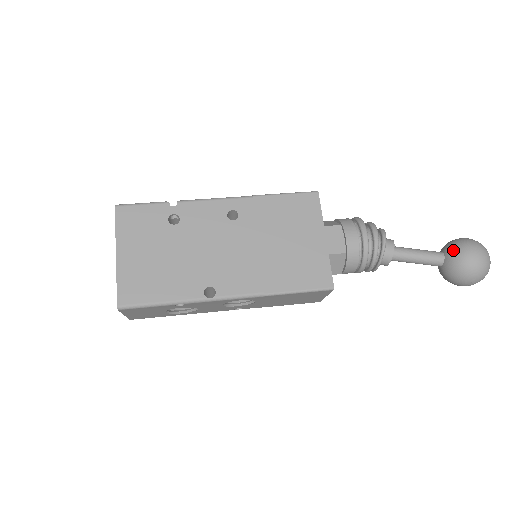
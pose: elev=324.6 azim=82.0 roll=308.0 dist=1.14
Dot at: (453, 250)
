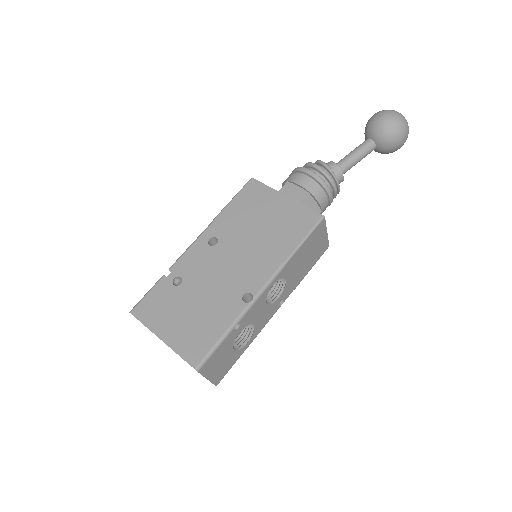
Dot at: (371, 129)
